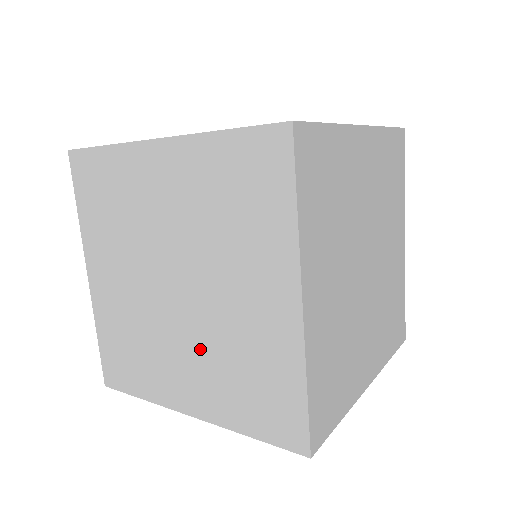
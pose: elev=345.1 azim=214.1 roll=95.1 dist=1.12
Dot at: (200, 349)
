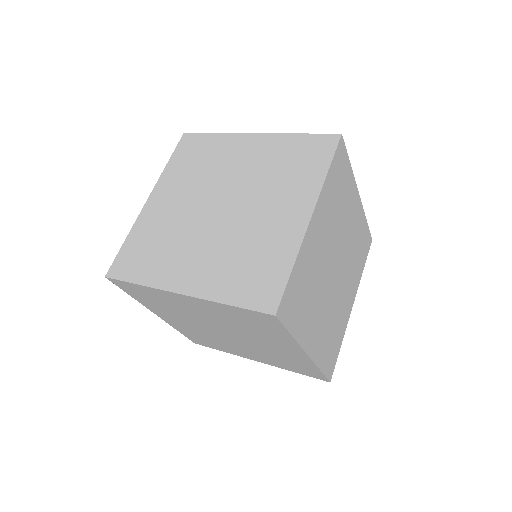
Dot at: (218, 245)
